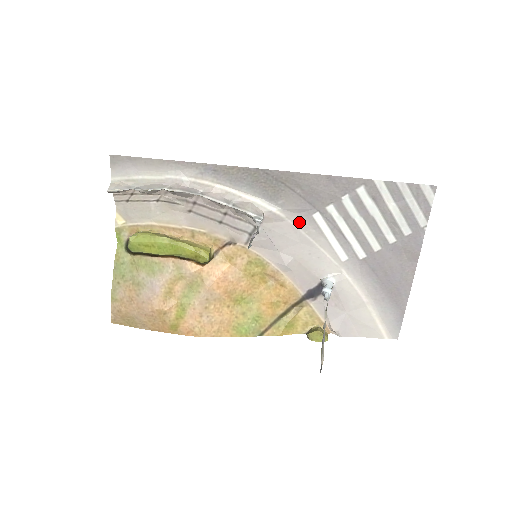
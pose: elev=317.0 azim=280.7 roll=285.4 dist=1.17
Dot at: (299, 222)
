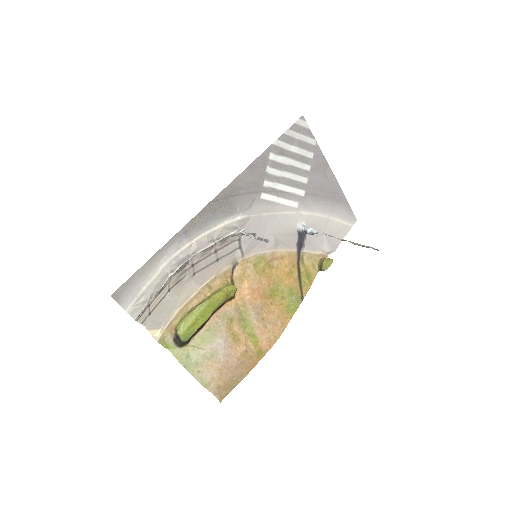
Dot at: (257, 210)
